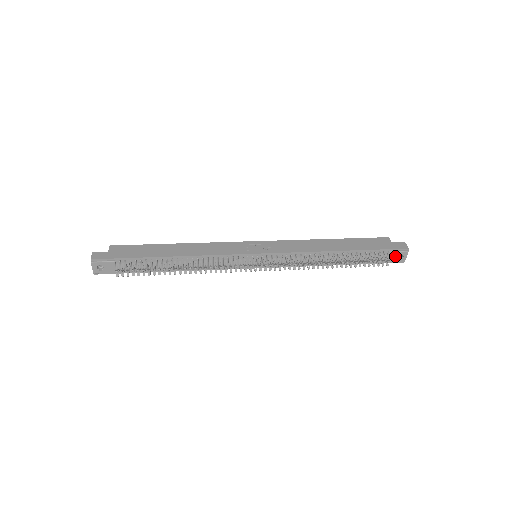
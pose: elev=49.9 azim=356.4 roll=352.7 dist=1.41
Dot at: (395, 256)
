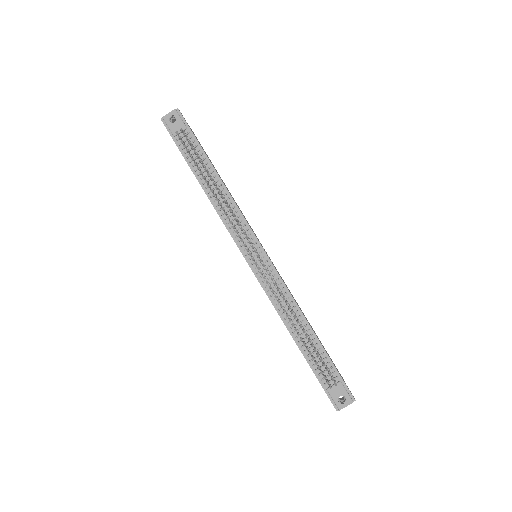
Dot at: (340, 393)
